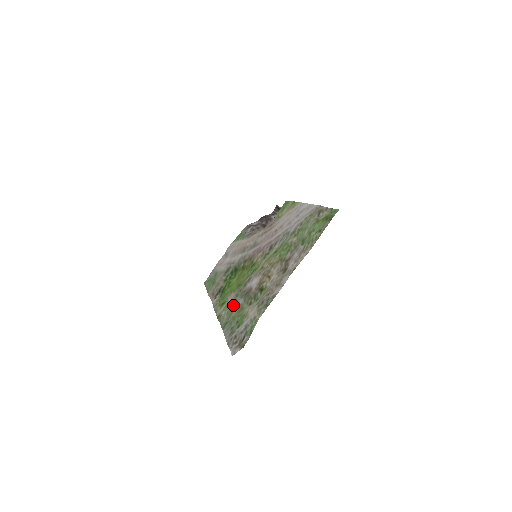
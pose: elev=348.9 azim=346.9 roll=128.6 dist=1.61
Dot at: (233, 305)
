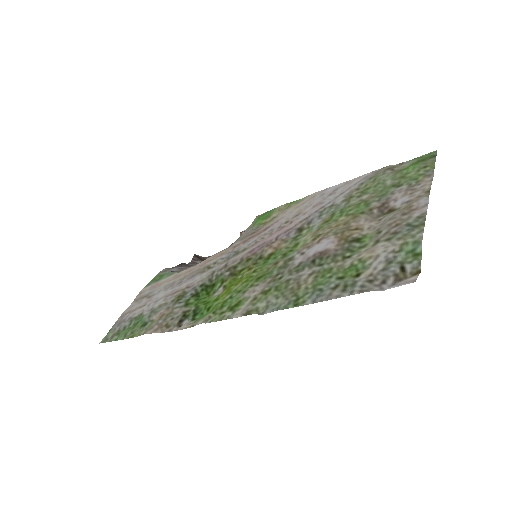
Dot at: (285, 285)
